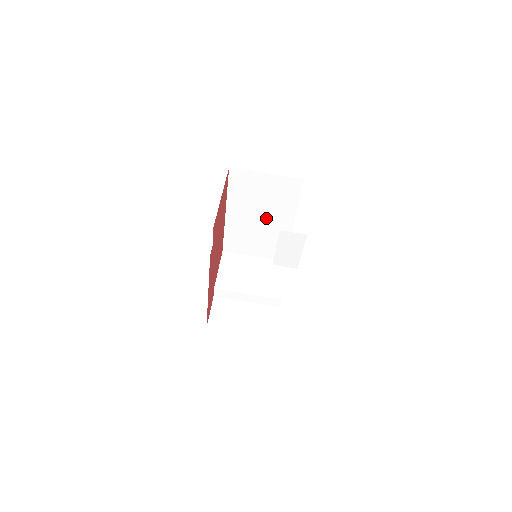
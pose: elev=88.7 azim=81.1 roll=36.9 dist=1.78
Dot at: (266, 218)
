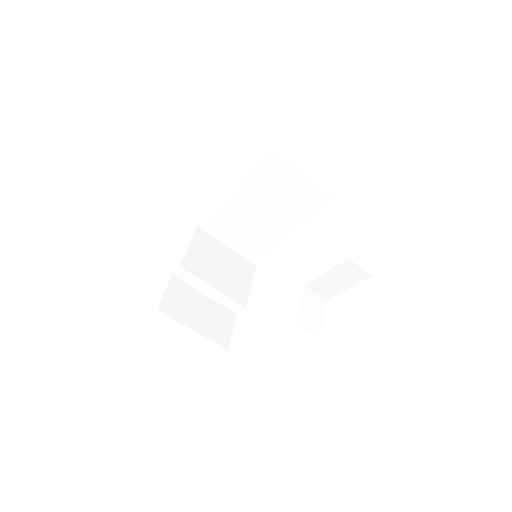
Dot at: (271, 215)
